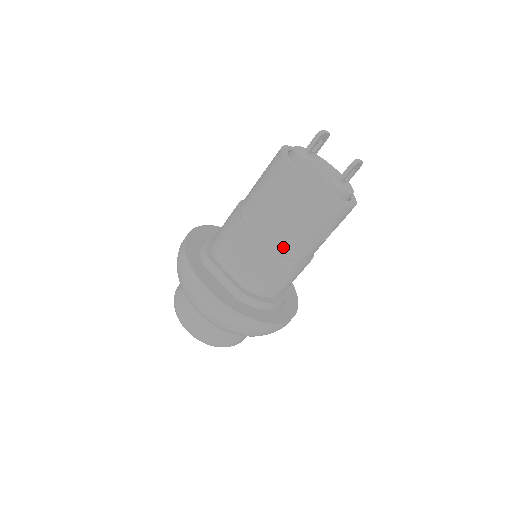
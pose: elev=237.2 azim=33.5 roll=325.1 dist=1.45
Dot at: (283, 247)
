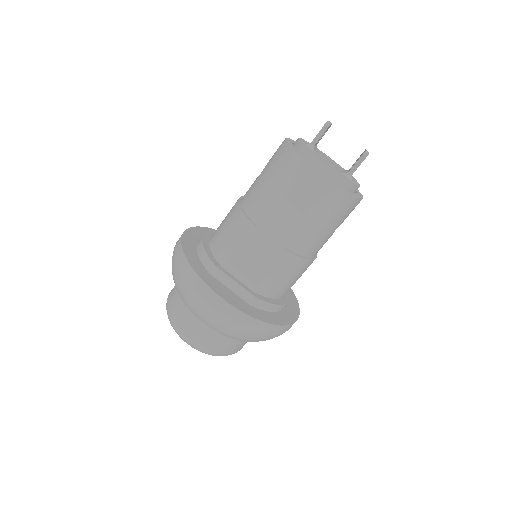
Dot at: (299, 246)
